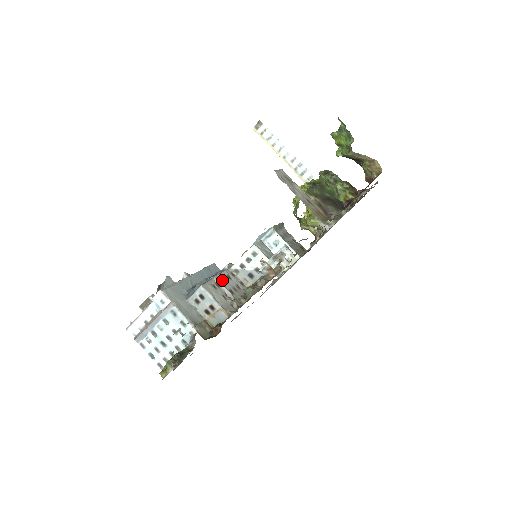
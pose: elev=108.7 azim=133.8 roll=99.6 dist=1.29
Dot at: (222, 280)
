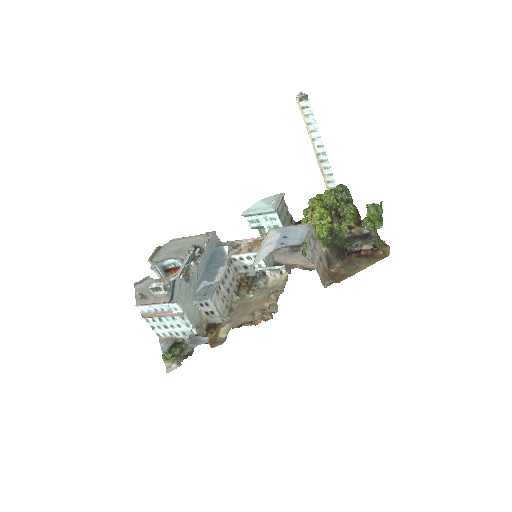
Dot at: (224, 280)
